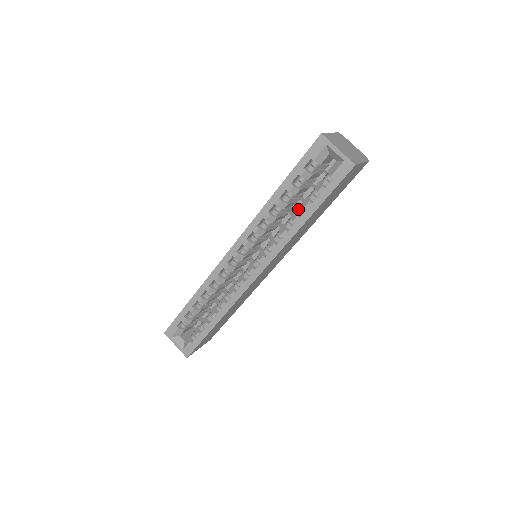
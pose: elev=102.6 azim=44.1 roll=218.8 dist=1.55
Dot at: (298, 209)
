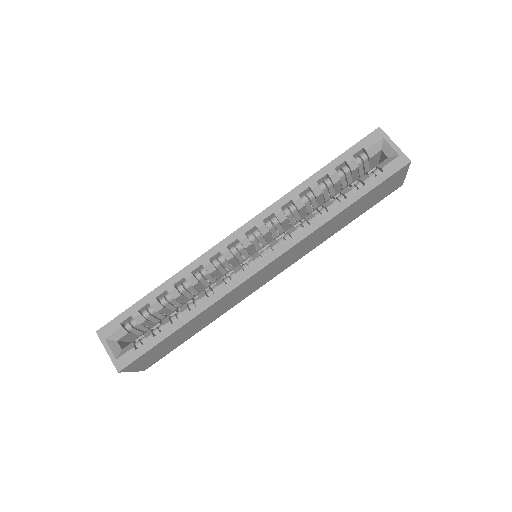
Dot at: occluded
